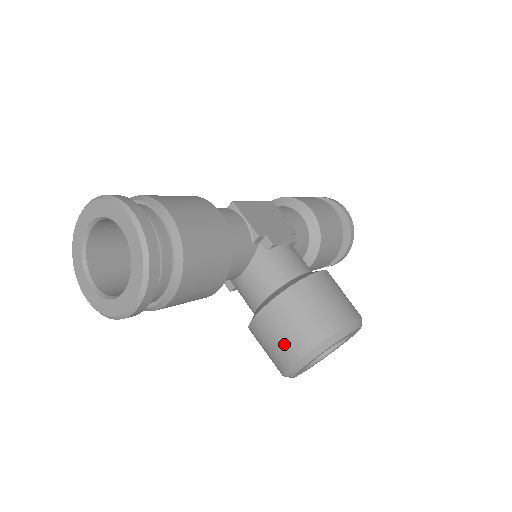
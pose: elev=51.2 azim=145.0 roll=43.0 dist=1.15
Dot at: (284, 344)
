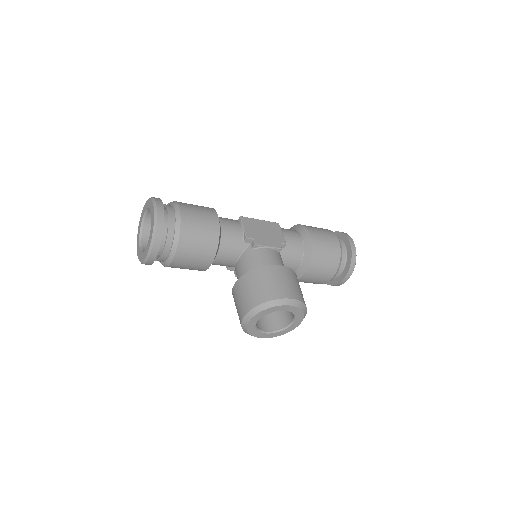
Dot at: (241, 305)
